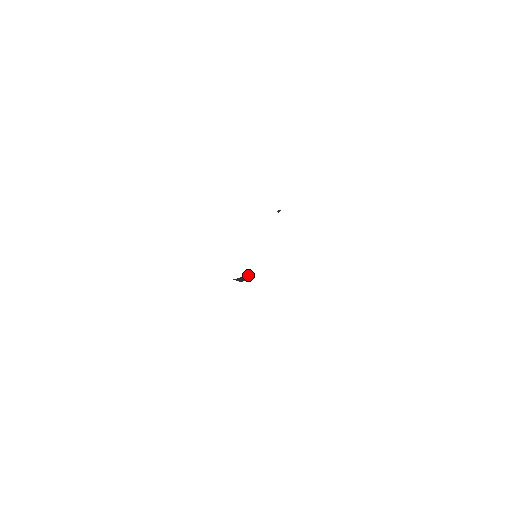
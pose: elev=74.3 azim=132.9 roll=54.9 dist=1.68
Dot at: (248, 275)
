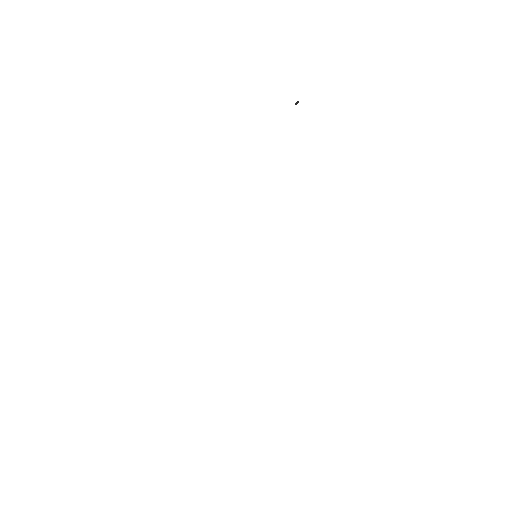
Dot at: occluded
